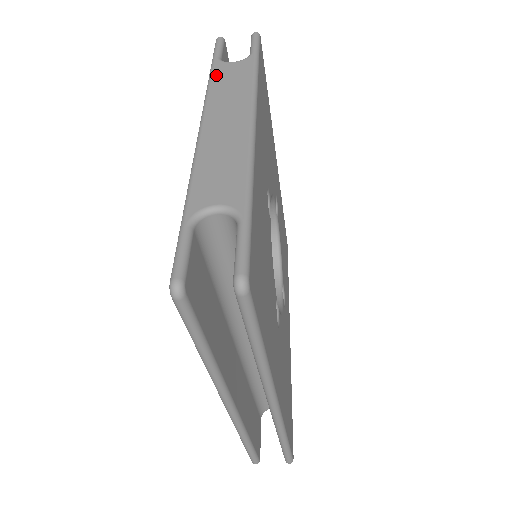
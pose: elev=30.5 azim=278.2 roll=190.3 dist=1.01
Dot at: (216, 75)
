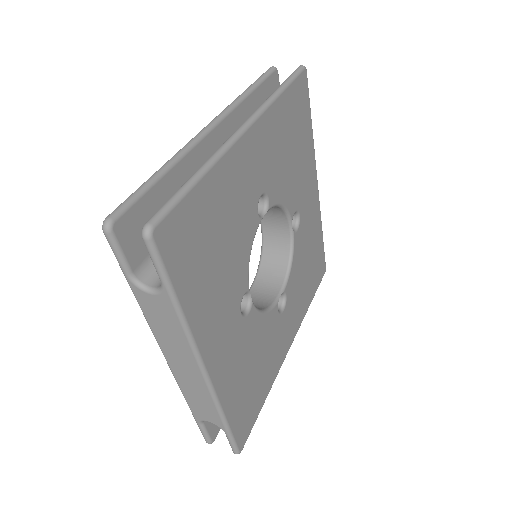
Dot at: (144, 309)
